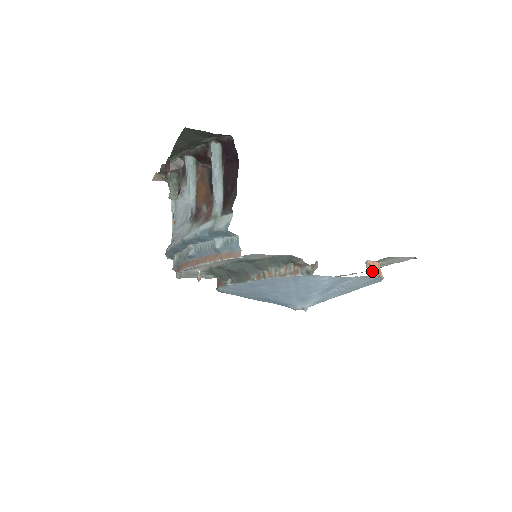
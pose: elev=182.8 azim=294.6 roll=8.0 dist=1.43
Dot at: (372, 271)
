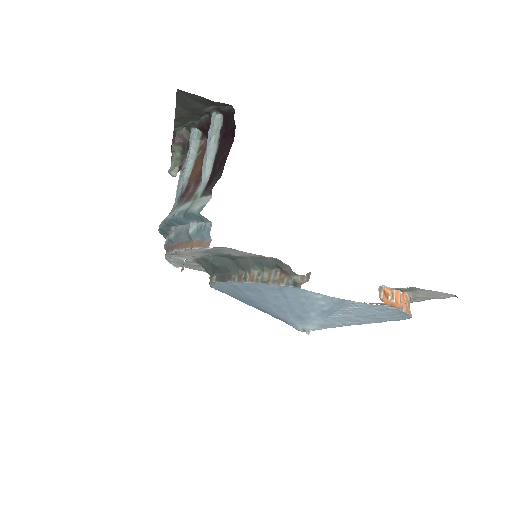
Dot at: (387, 300)
